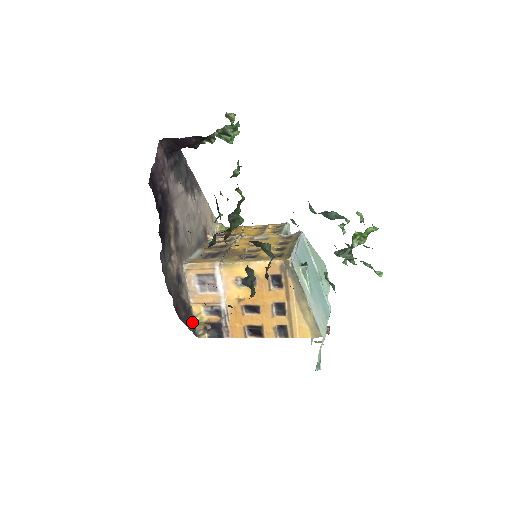
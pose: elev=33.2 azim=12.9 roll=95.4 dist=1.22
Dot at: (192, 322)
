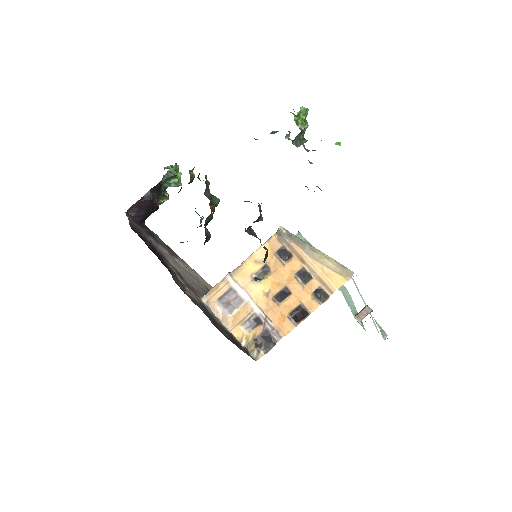
Dot at: (241, 347)
